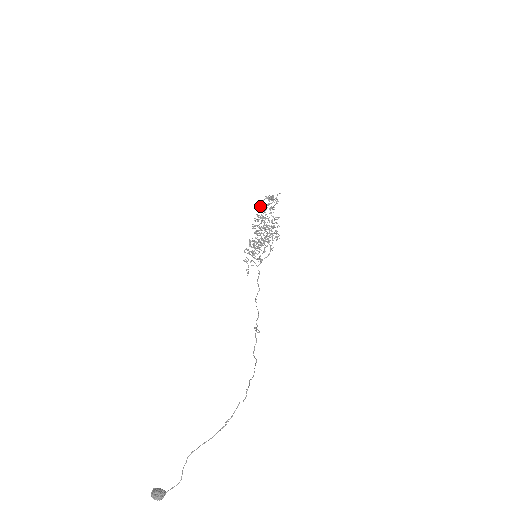
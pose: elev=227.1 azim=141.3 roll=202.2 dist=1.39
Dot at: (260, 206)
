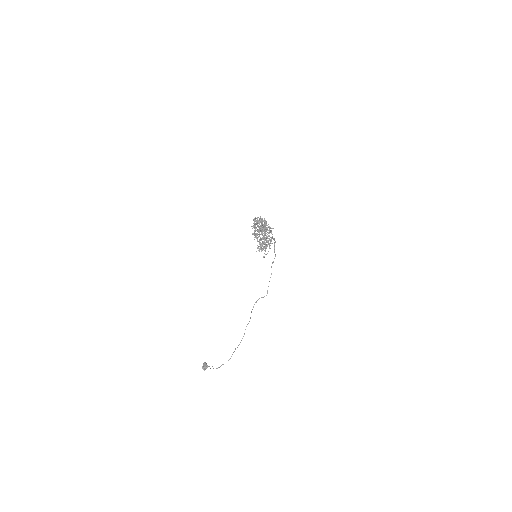
Dot at: (254, 221)
